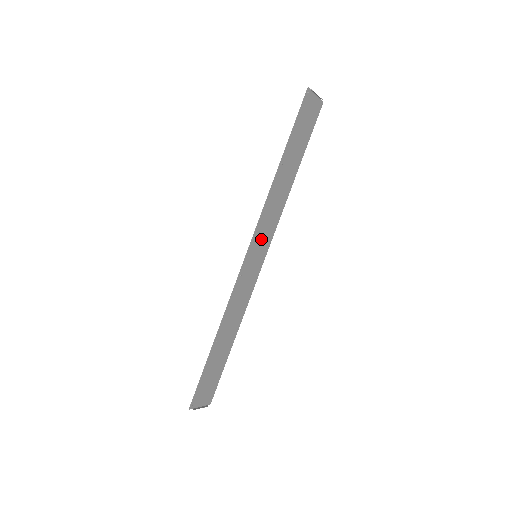
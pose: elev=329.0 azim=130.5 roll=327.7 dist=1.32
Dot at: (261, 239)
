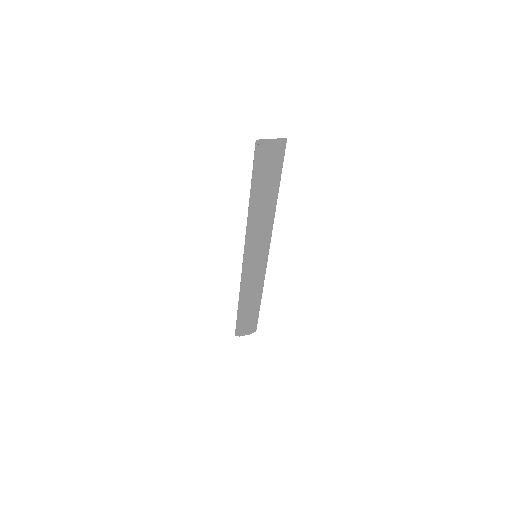
Dot at: (256, 246)
